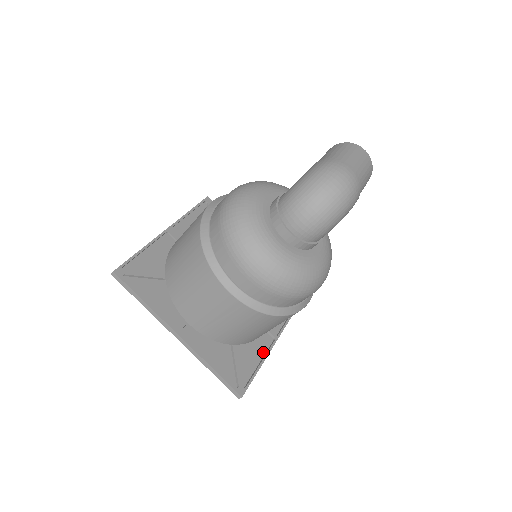
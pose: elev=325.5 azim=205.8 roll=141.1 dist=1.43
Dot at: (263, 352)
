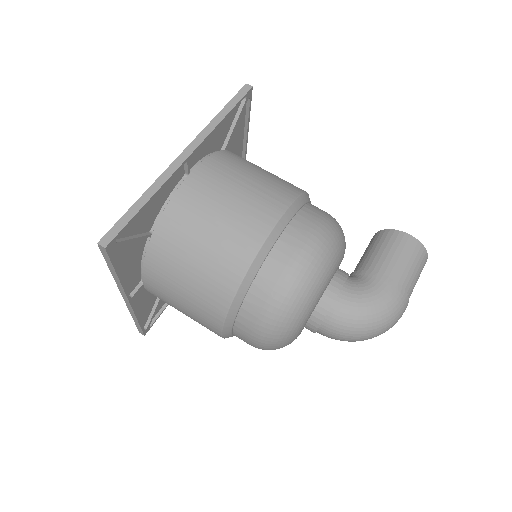
Dot at: occluded
